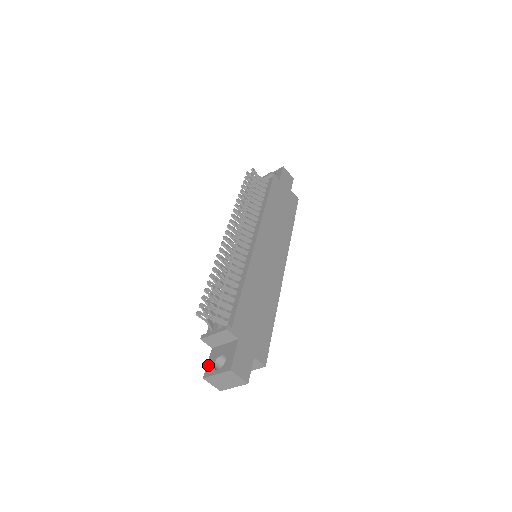
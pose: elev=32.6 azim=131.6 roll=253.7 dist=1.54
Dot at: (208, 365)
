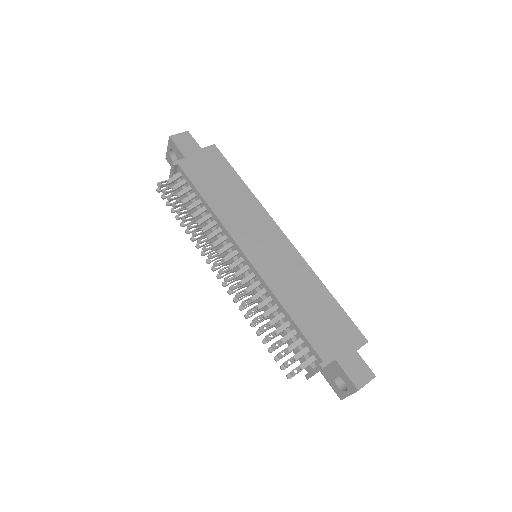
Dot at: (333, 388)
